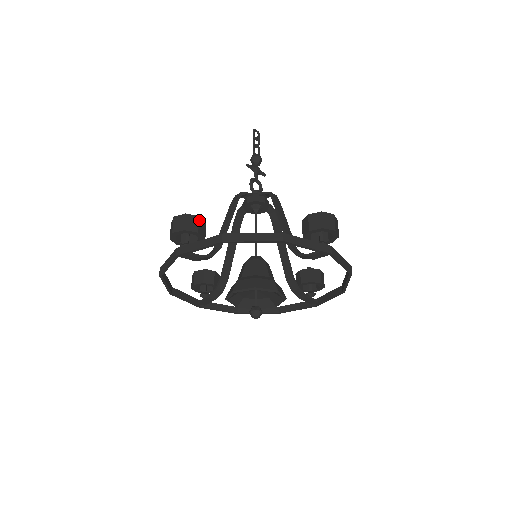
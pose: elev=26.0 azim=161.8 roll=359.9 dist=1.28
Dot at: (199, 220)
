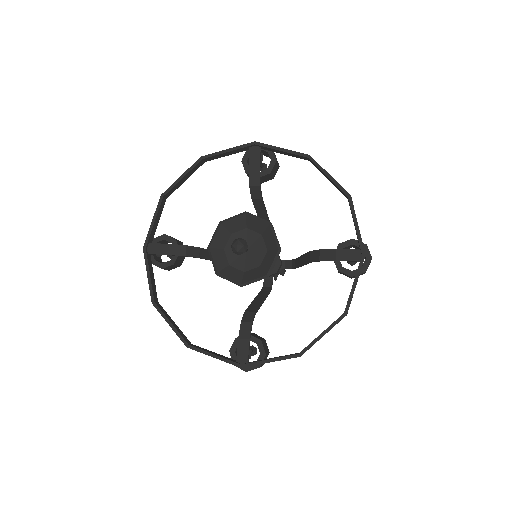
Dot at: occluded
